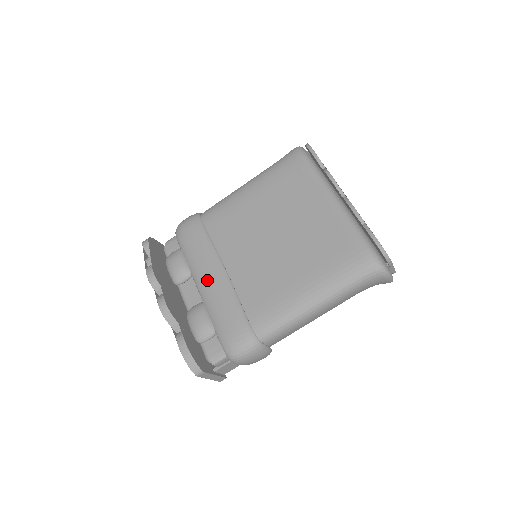
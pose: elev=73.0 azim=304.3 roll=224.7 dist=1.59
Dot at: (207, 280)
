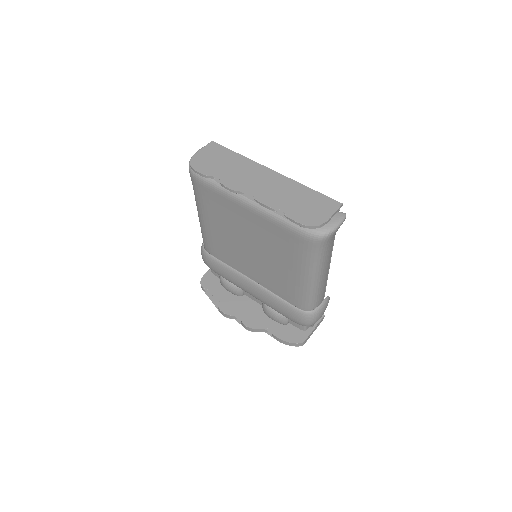
Dot at: (250, 292)
